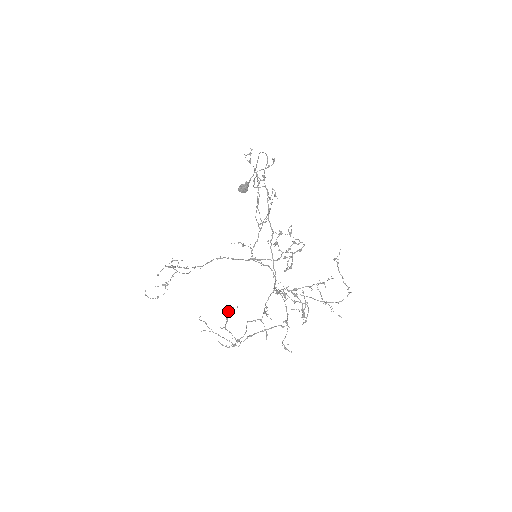
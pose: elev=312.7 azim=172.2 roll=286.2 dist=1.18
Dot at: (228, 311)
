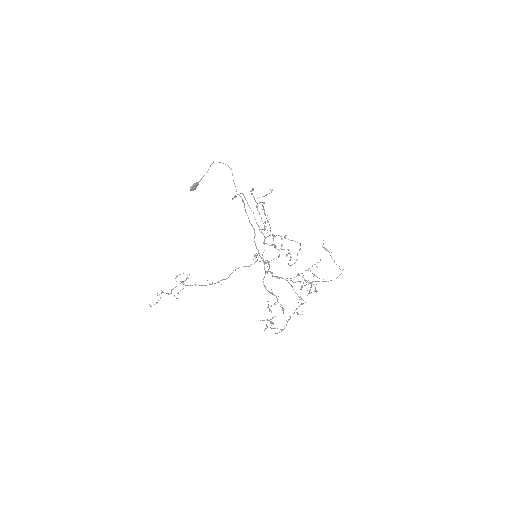
Dot at: occluded
